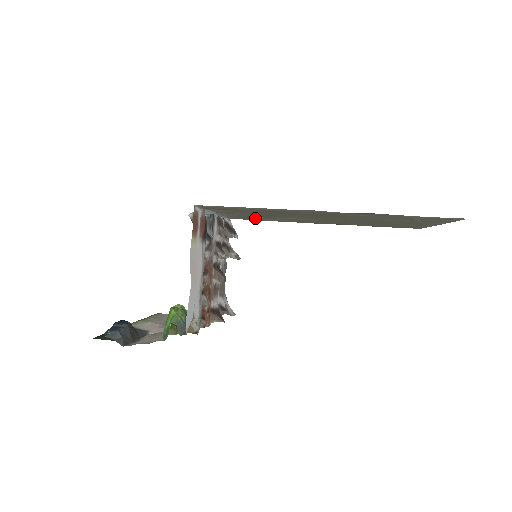
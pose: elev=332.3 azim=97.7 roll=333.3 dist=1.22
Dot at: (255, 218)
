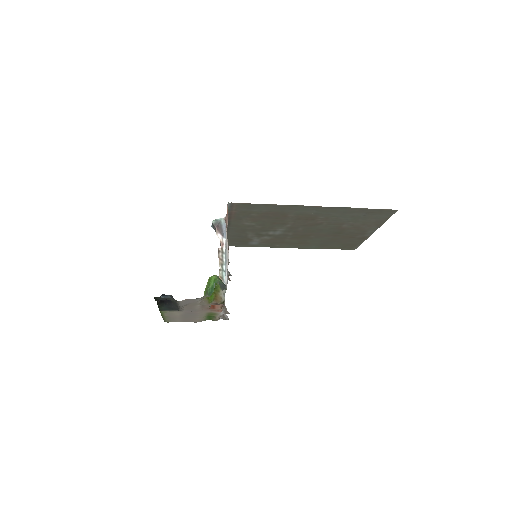
Dot at: (247, 238)
